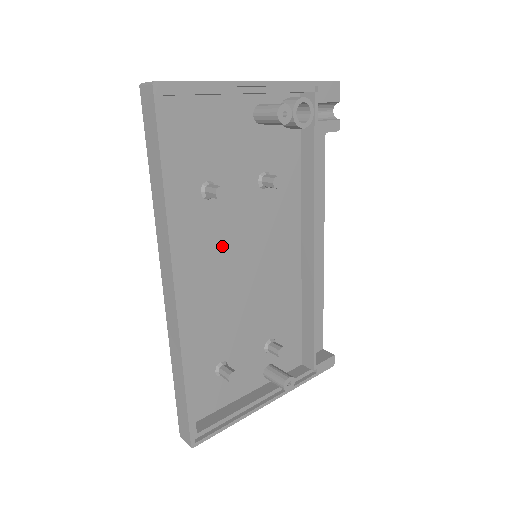
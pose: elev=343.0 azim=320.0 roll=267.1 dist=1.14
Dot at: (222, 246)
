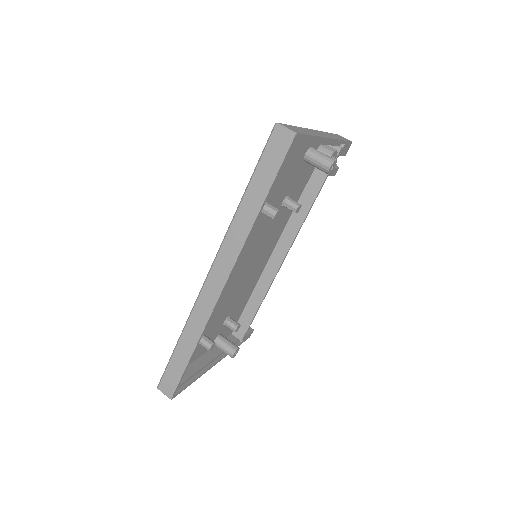
Dot at: (246, 247)
